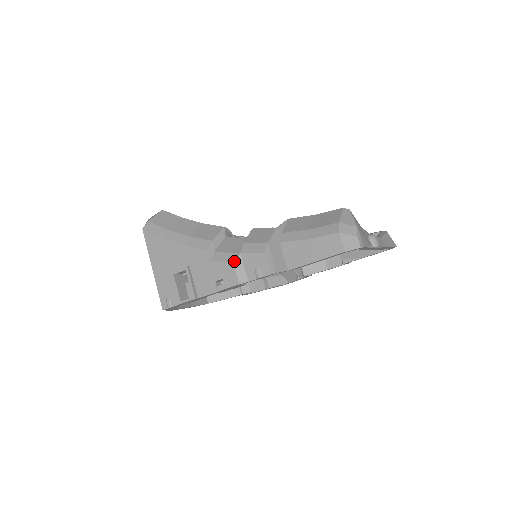
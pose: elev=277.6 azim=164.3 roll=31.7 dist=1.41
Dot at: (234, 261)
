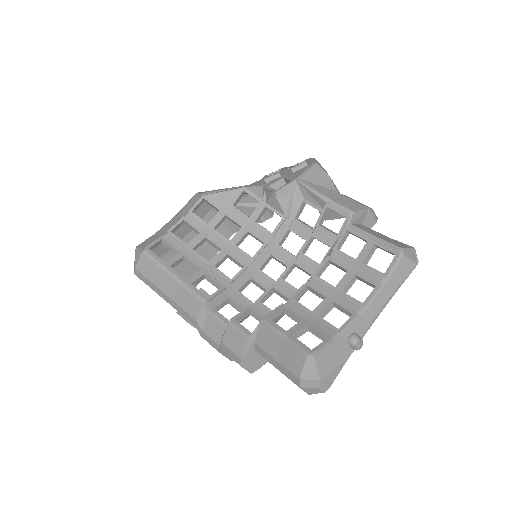
Dot at: (219, 351)
